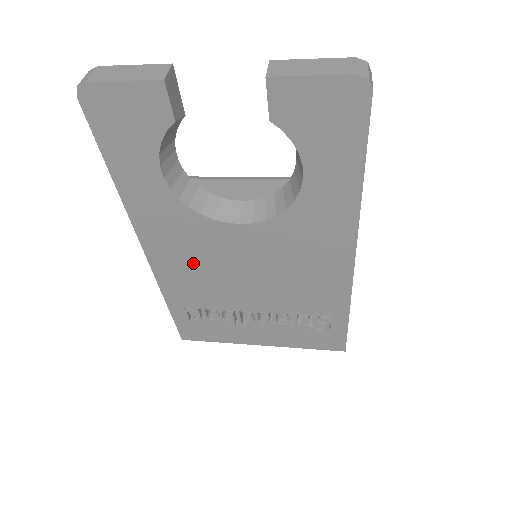
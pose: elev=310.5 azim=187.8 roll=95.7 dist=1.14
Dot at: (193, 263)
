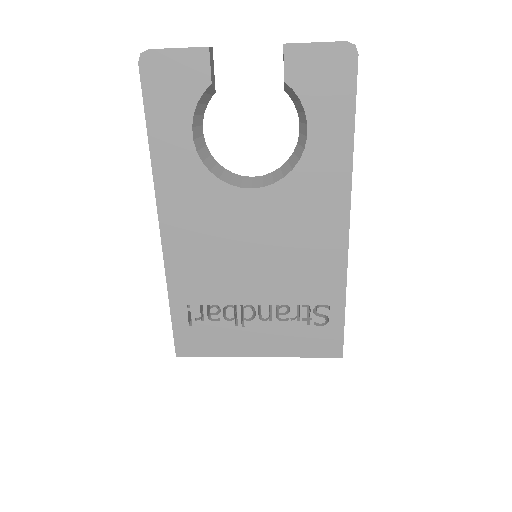
Dot at: (204, 240)
